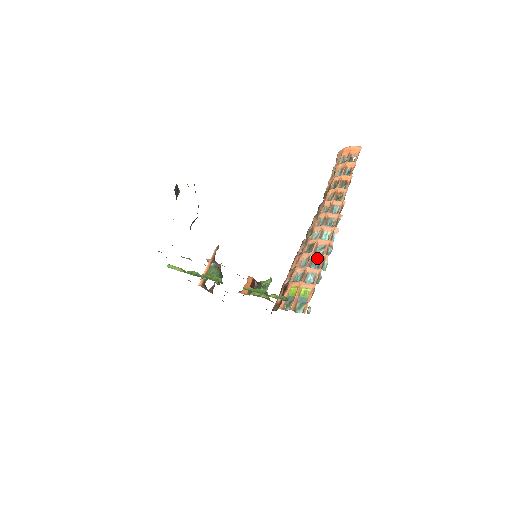
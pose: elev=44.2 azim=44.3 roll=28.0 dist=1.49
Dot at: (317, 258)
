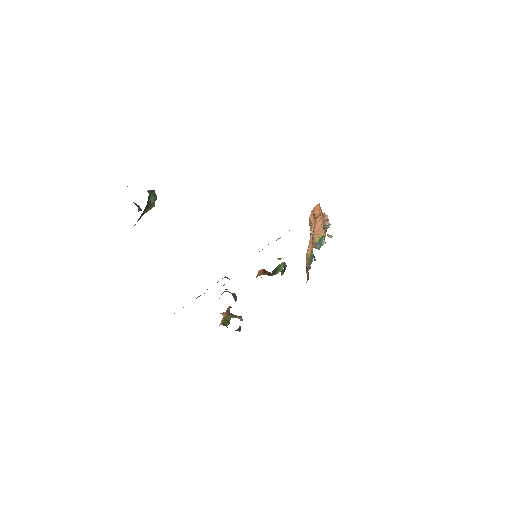
Dot at: occluded
